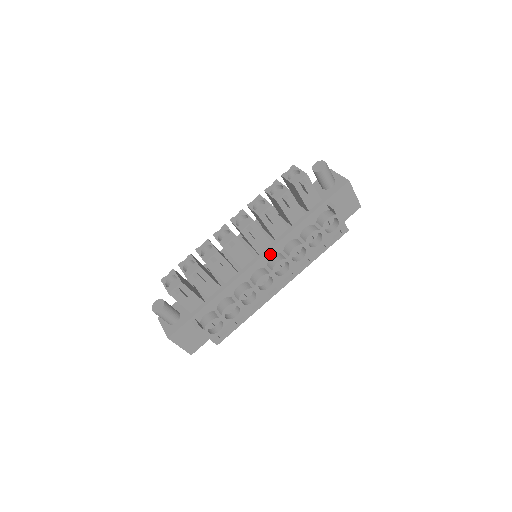
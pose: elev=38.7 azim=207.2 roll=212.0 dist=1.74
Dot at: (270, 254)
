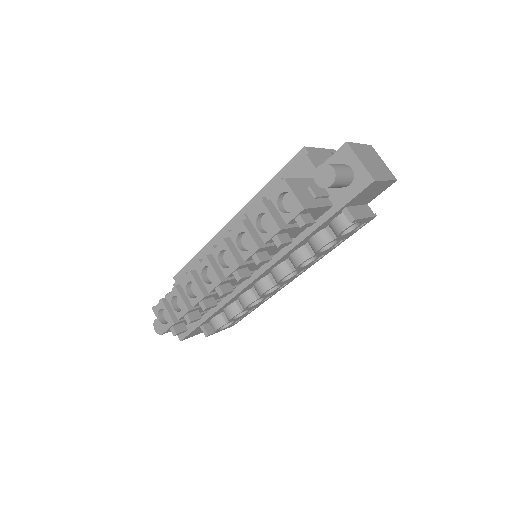
Dot at: (271, 267)
